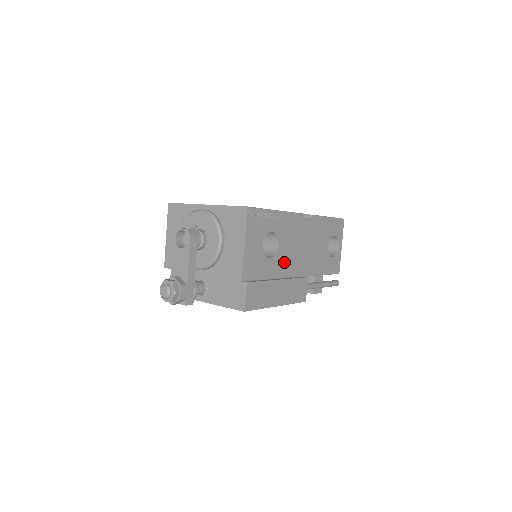
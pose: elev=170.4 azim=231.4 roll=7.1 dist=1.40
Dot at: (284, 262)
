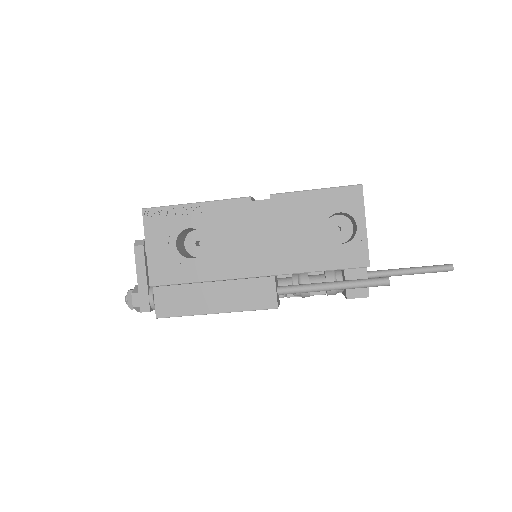
Dot at: (222, 260)
